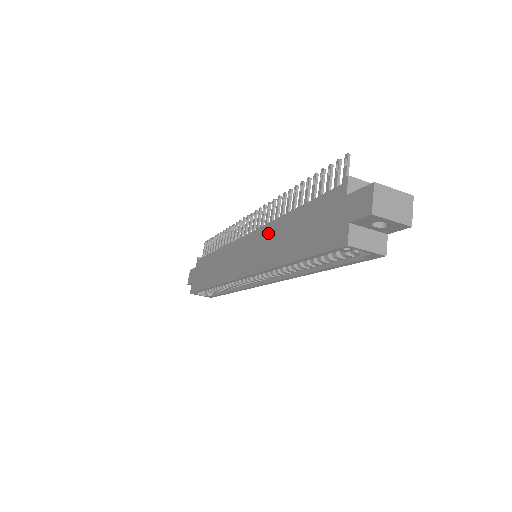
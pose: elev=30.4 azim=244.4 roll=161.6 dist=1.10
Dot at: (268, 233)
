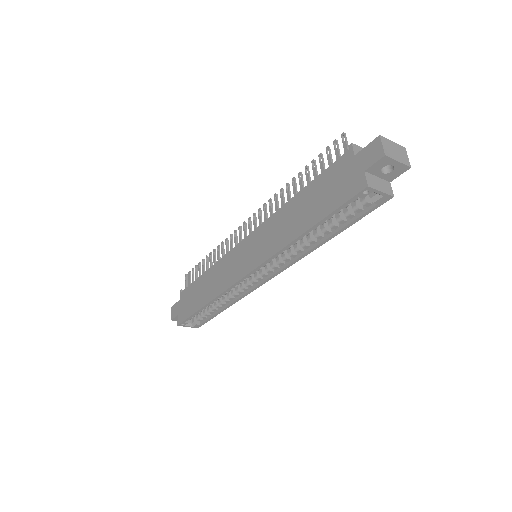
Dot at: (273, 223)
